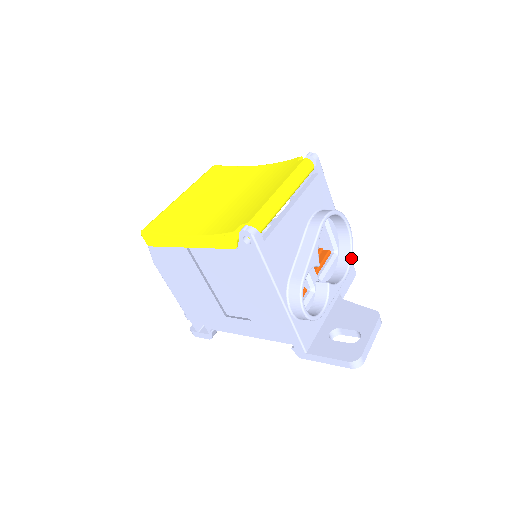
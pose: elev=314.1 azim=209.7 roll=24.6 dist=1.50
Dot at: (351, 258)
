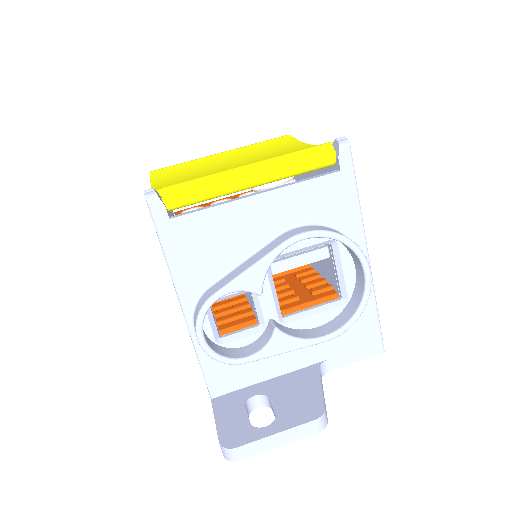
Dot at: (353, 318)
